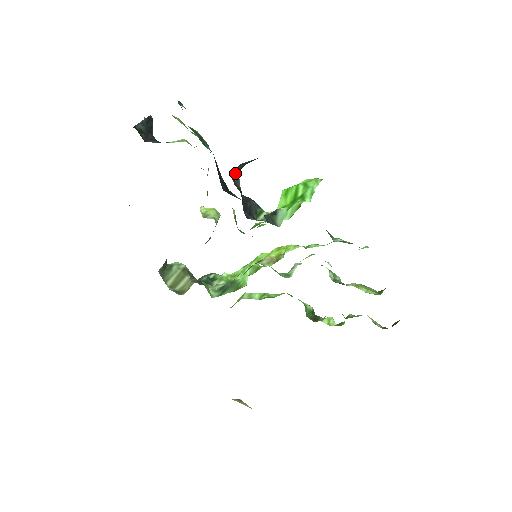
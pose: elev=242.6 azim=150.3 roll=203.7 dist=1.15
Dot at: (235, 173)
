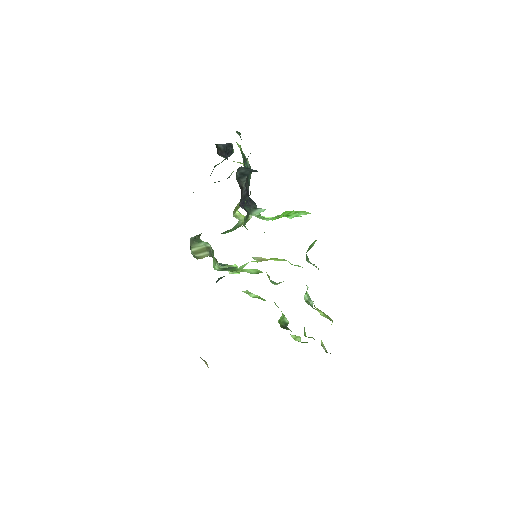
Dot at: (242, 175)
